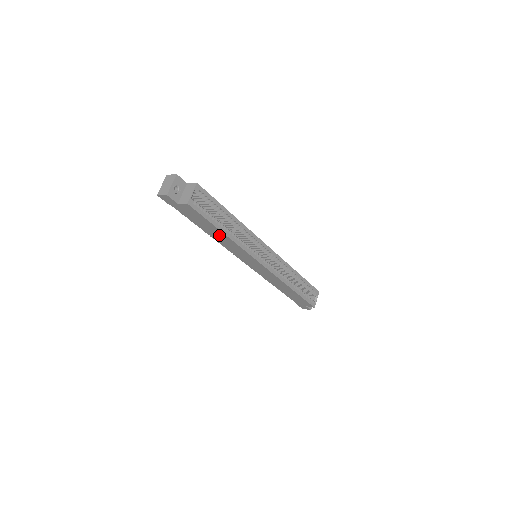
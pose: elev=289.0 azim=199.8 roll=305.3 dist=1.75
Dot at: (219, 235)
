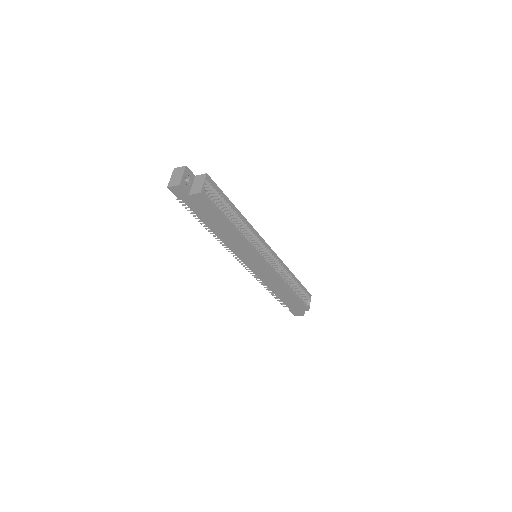
Dot at: (226, 230)
